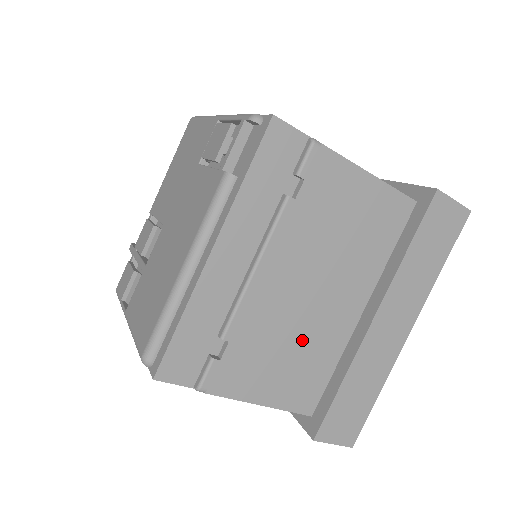
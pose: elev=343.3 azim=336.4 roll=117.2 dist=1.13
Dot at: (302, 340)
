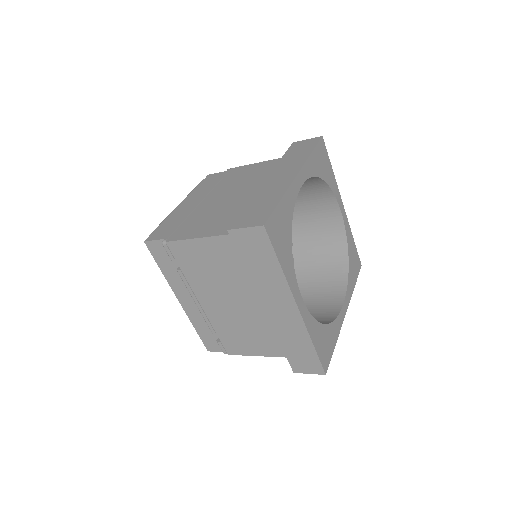
Dot at: (248, 324)
